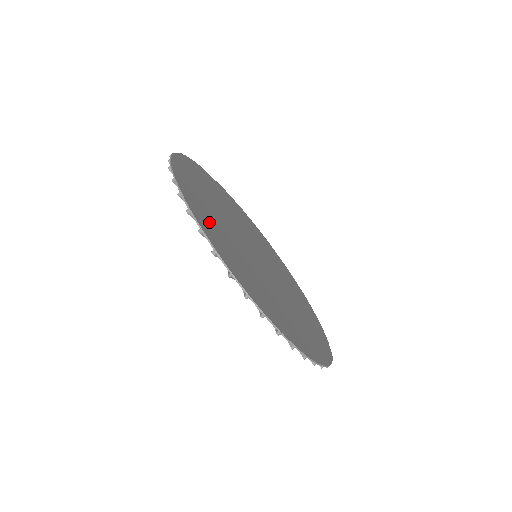
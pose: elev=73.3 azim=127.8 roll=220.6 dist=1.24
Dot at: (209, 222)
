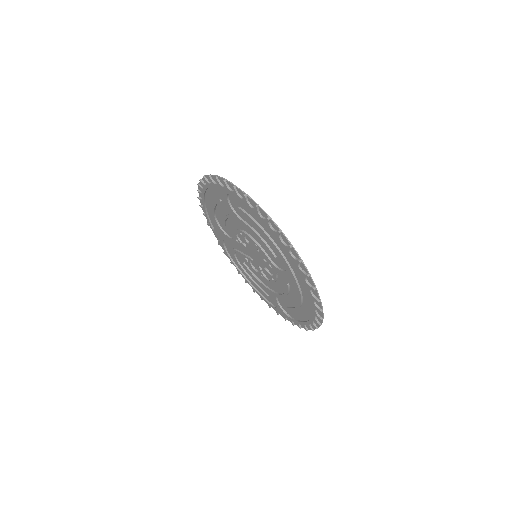
Dot at: (234, 199)
